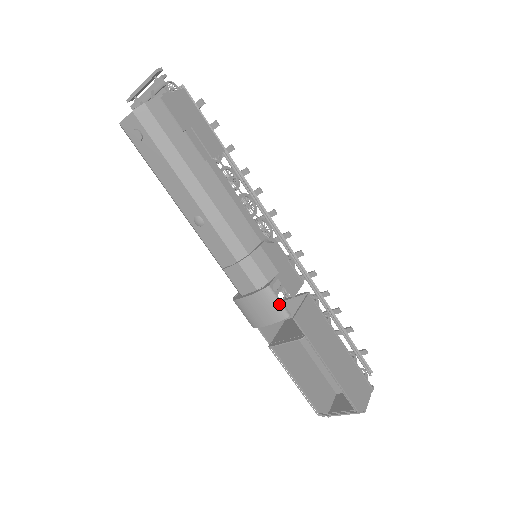
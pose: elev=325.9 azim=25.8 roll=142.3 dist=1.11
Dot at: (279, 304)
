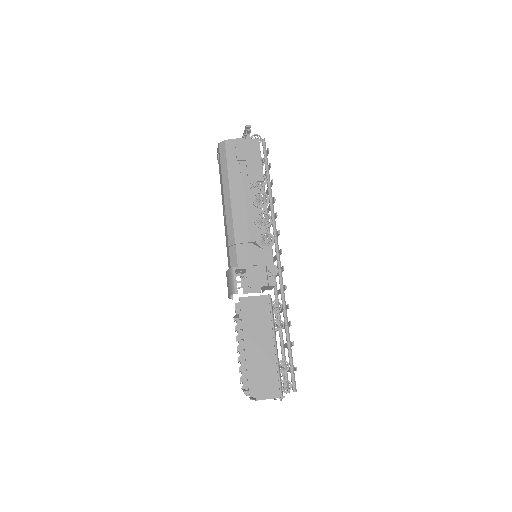
Dot at: (234, 282)
